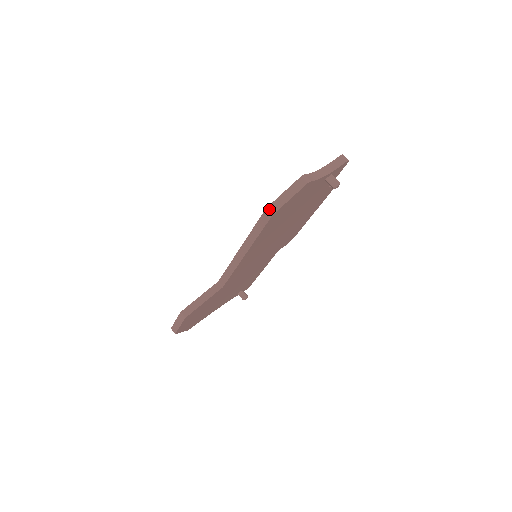
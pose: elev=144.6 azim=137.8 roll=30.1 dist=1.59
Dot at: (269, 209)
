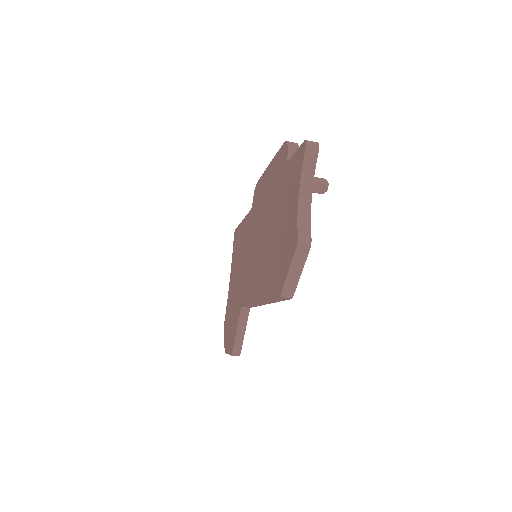
Dot at: (284, 296)
